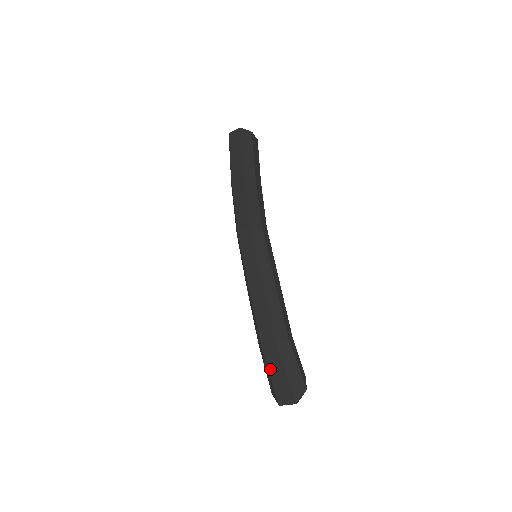
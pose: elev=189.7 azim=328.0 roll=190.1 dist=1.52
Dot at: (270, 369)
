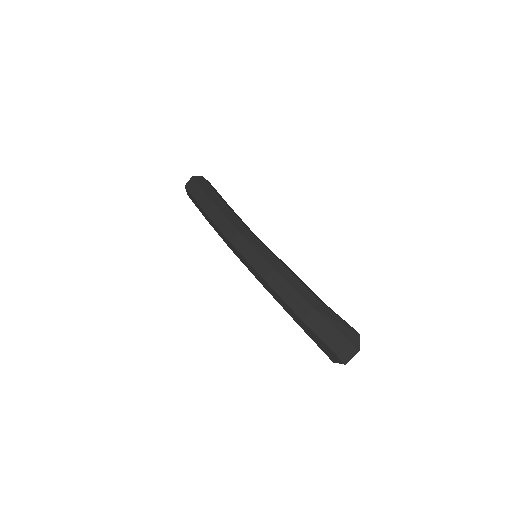
Dot at: (320, 335)
